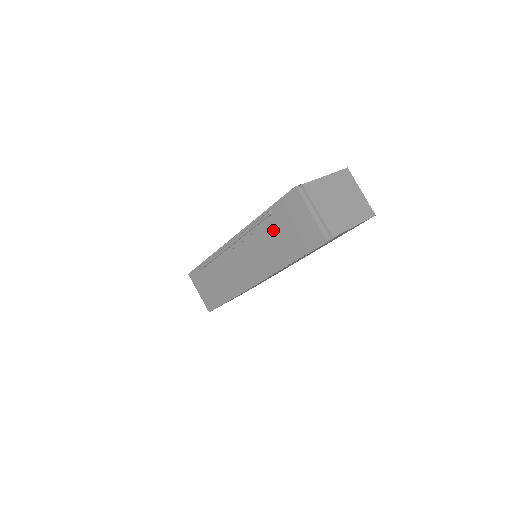
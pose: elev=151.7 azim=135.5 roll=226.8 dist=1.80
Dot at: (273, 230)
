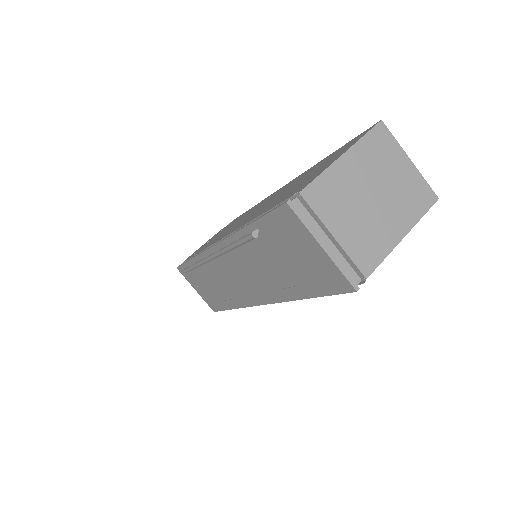
Dot at: (266, 252)
